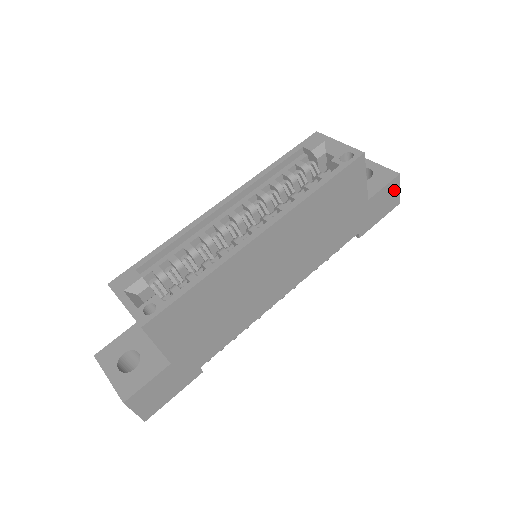
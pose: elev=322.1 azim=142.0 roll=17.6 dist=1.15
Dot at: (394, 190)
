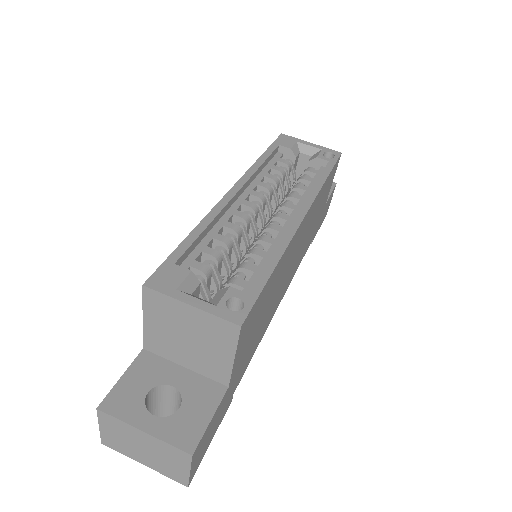
Dot at: occluded
